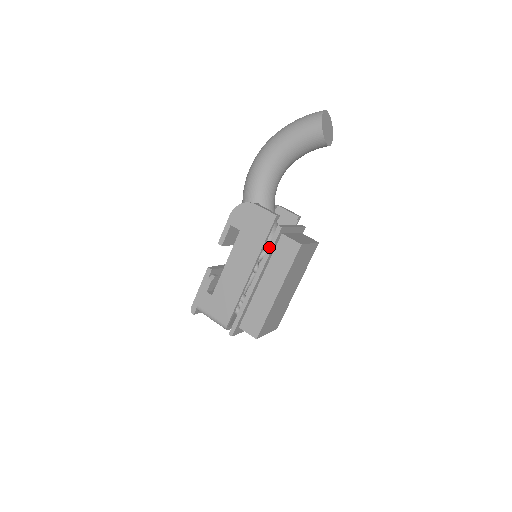
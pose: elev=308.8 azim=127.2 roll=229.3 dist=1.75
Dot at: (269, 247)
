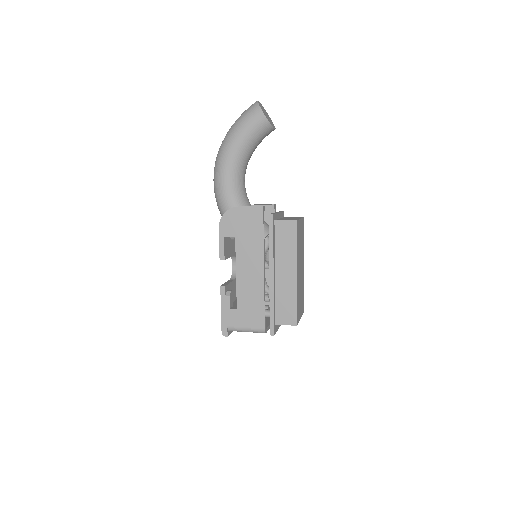
Dot at: (270, 237)
